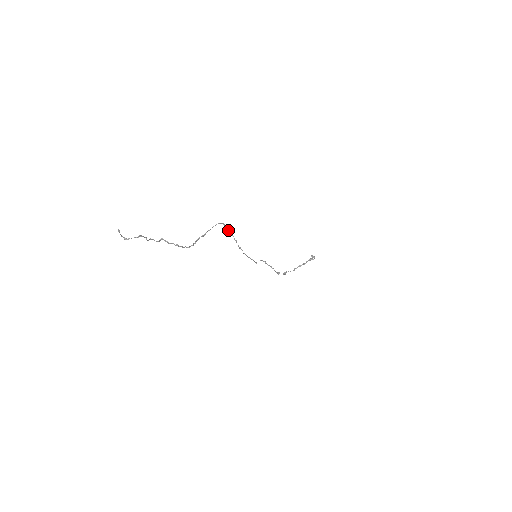
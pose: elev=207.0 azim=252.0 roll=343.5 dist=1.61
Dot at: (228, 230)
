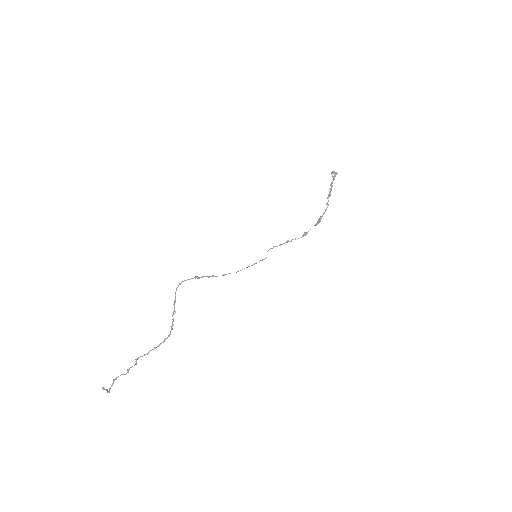
Dot at: occluded
